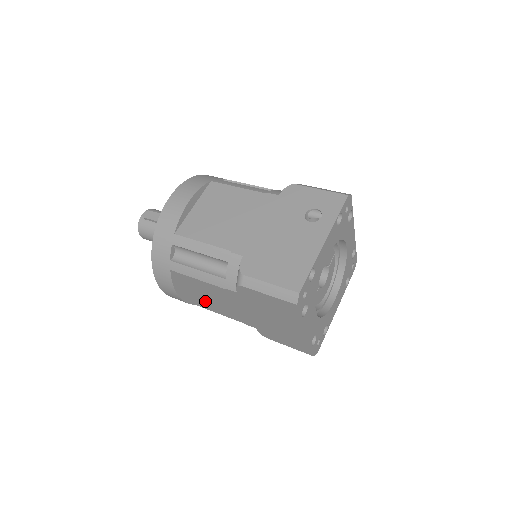
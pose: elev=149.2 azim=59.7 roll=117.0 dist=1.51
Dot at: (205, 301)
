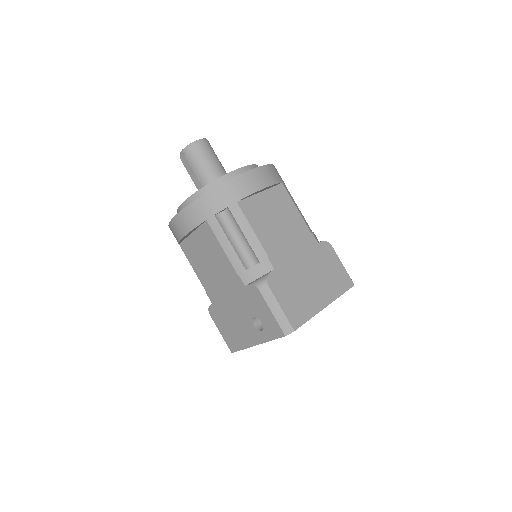
Dot at: occluded
